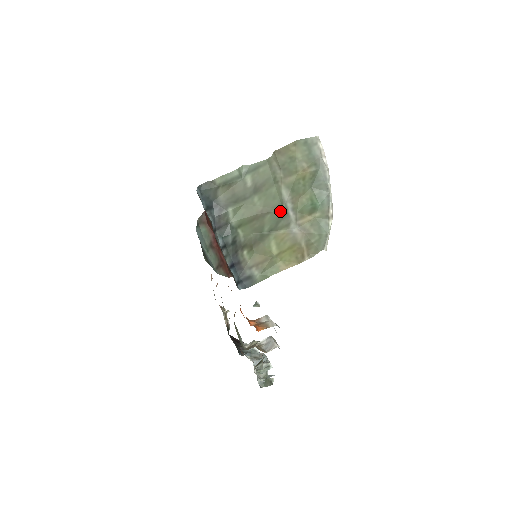
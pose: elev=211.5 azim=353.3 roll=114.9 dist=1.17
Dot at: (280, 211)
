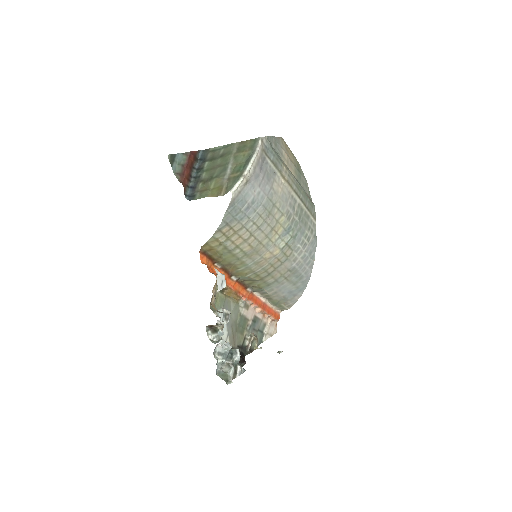
Dot at: (224, 167)
